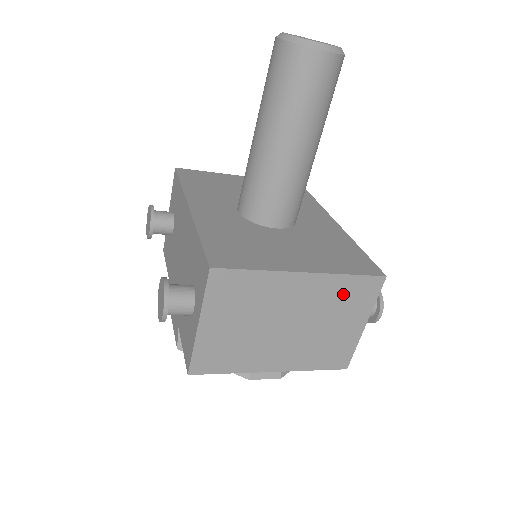
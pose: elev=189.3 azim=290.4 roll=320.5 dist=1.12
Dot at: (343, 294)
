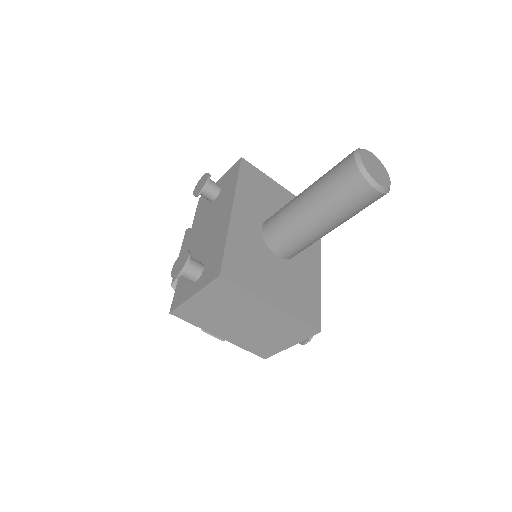
Dot at: (289, 326)
